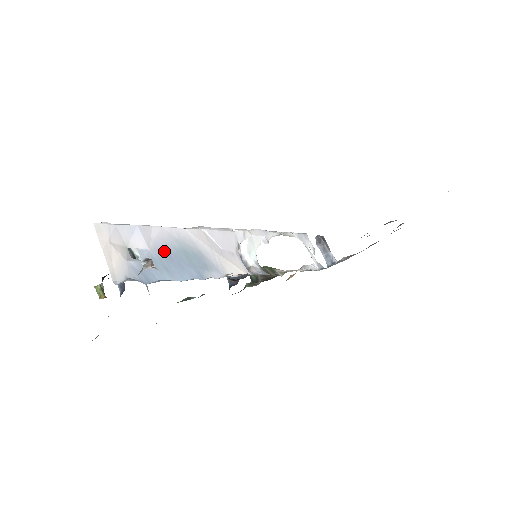
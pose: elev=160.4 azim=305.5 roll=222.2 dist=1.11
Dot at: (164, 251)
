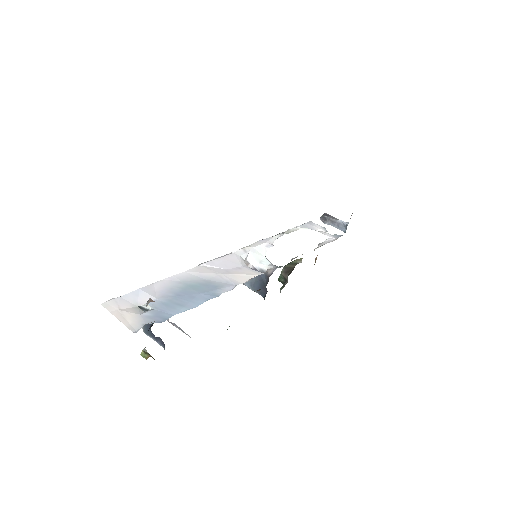
Dot at: (171, 294)
